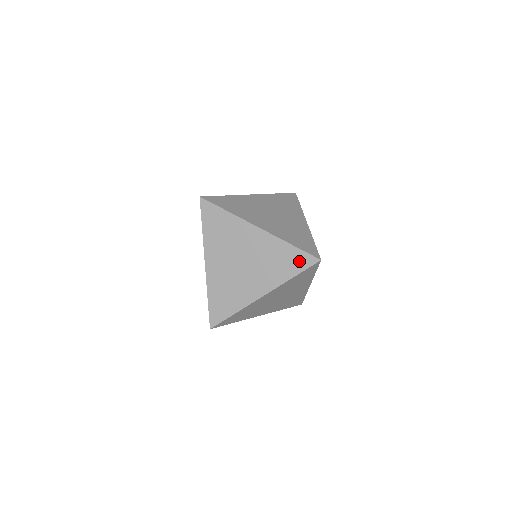
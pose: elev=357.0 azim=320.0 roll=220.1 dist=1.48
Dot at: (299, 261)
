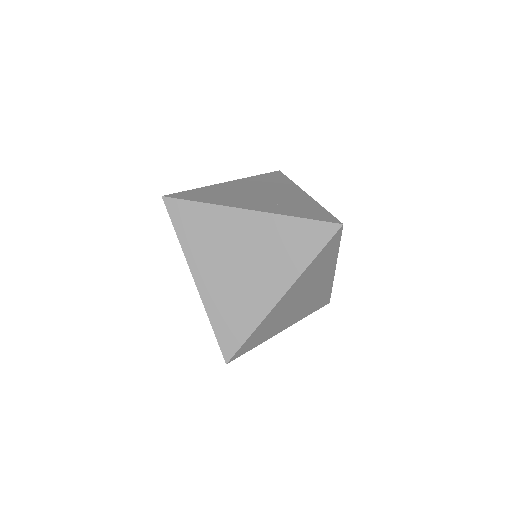
Dot at: (315, 235)
